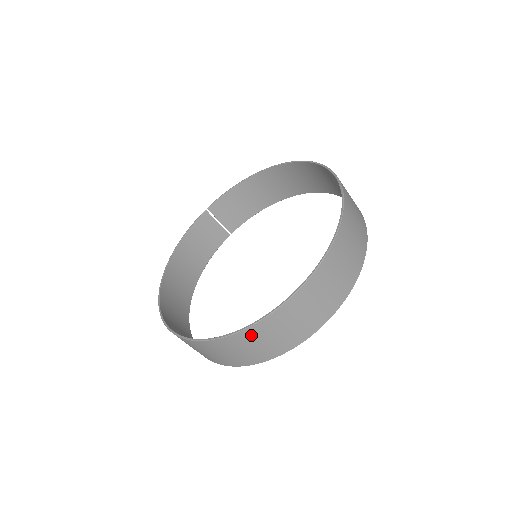
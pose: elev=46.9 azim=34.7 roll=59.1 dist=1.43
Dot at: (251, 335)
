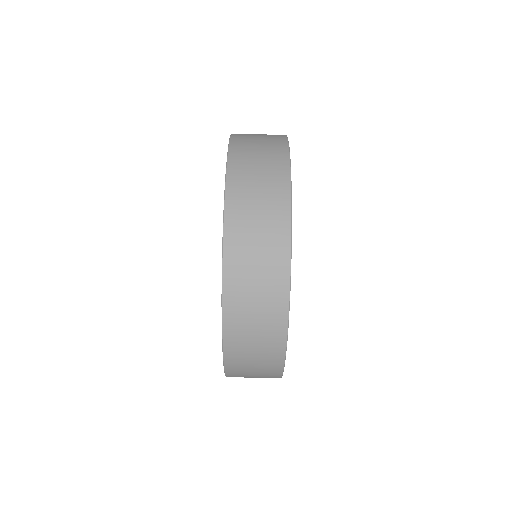
Dot at: (236, 369)
